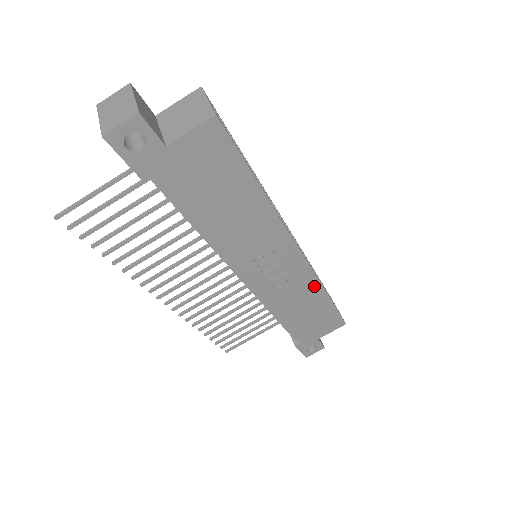
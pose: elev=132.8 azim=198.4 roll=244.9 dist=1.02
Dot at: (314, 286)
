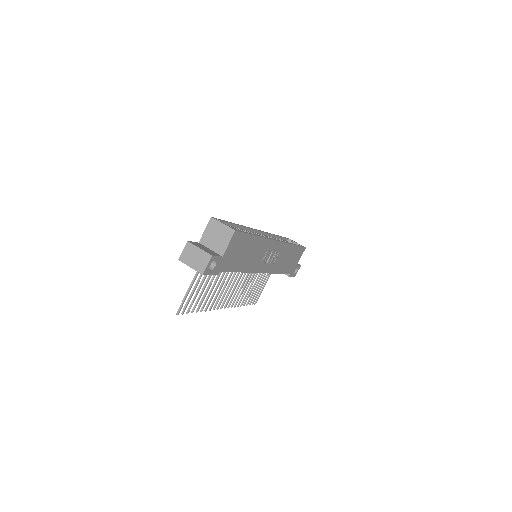
Dot at: (288, 247)
